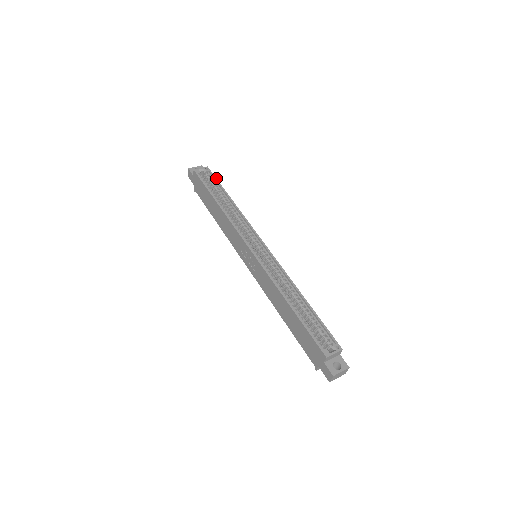
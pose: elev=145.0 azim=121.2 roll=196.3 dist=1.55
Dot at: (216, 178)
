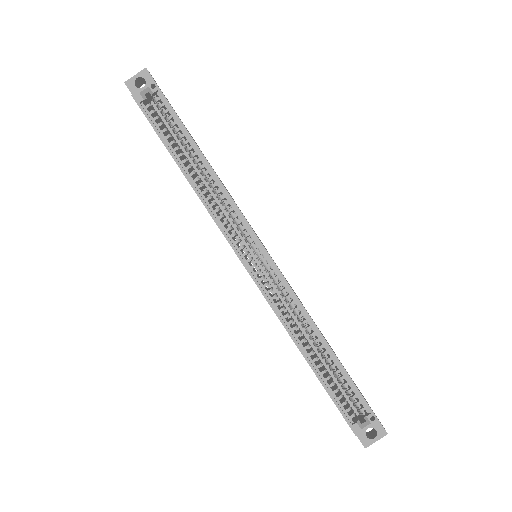
Dot at: (172, 108)
